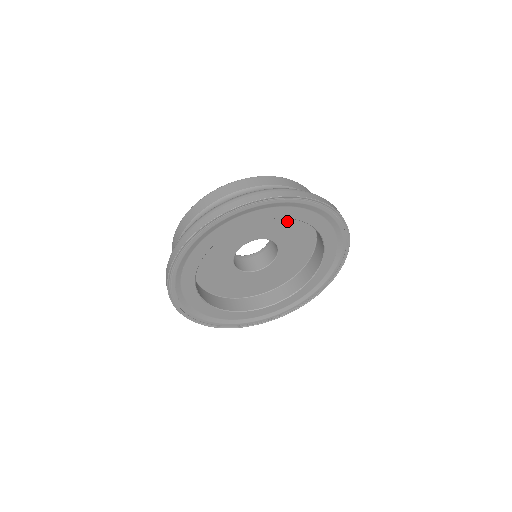
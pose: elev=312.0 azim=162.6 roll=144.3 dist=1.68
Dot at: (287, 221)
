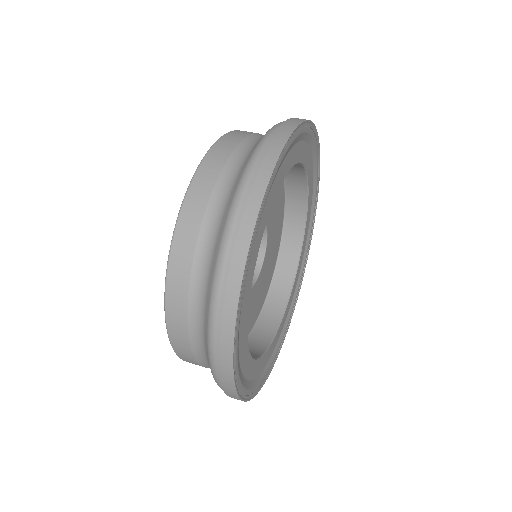
Dot at: occluded
